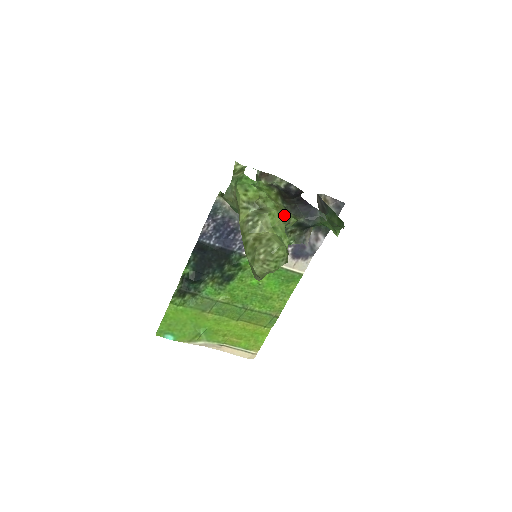
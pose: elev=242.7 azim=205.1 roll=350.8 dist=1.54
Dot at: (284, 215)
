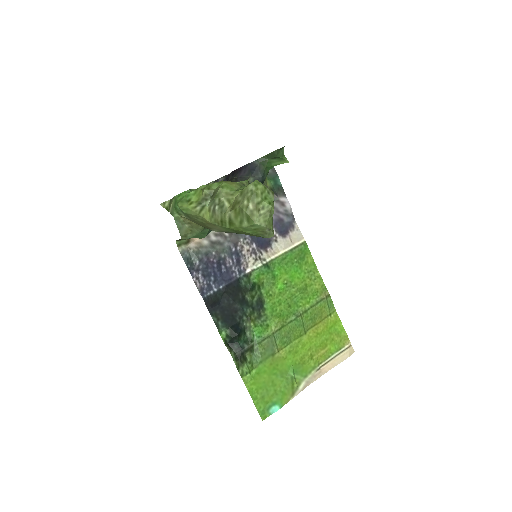
Dot at: (234, 183)
